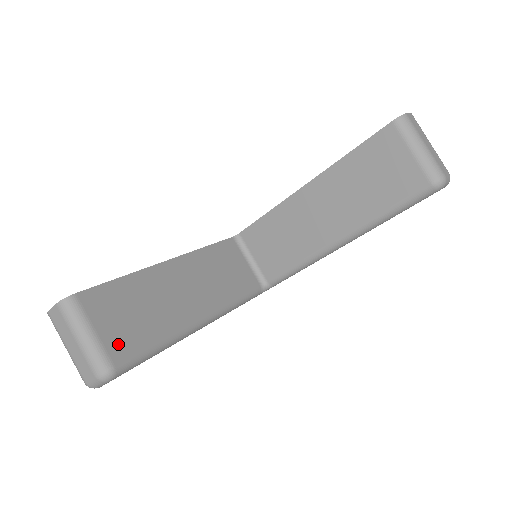
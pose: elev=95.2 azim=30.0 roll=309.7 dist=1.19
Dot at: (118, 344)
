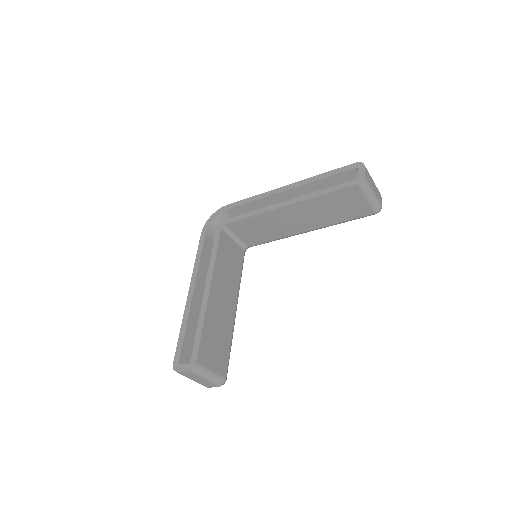
Dot at: (221, 366)
